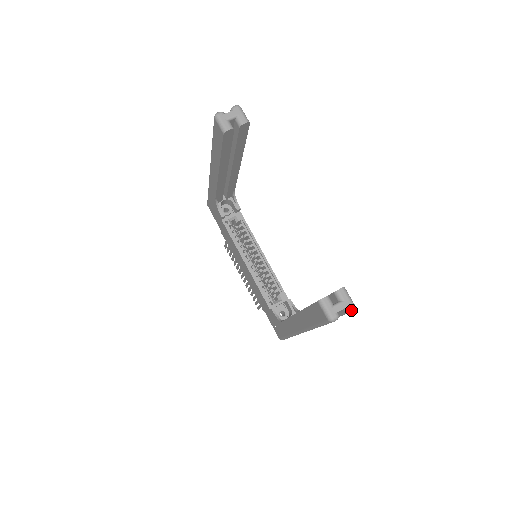
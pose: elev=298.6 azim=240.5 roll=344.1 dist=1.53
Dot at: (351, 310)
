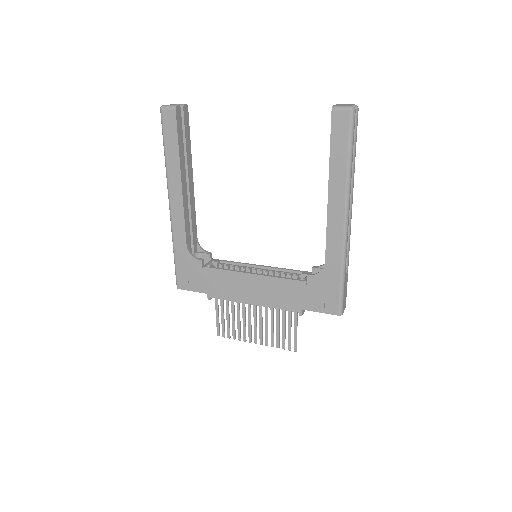
Dot at: (357, 106)
